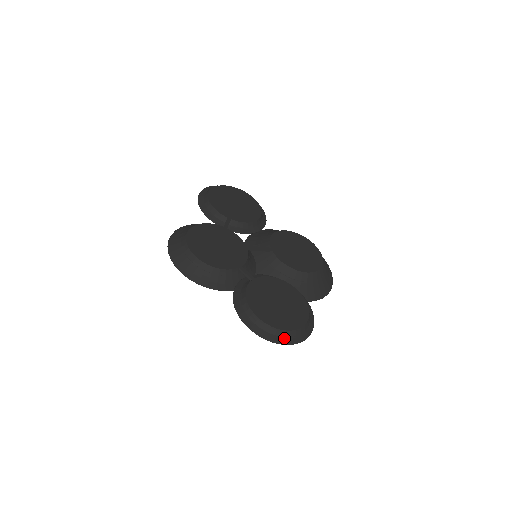
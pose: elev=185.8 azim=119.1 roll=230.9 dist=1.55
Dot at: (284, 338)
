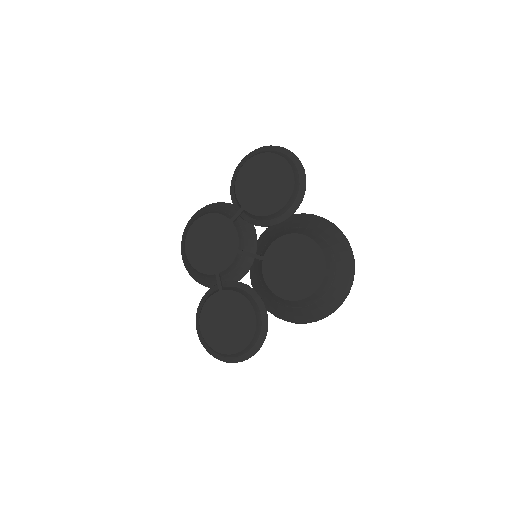
Dot at: (216, 354)
